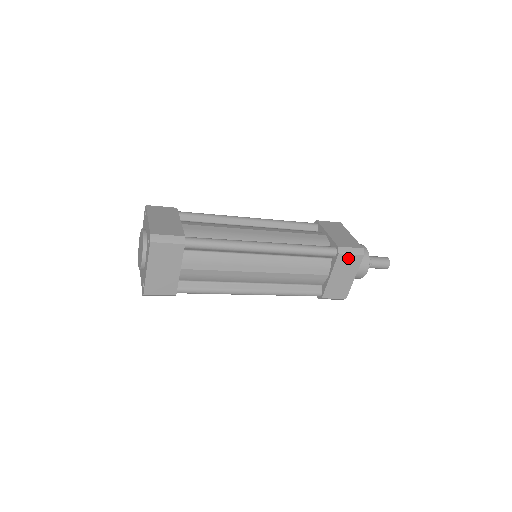
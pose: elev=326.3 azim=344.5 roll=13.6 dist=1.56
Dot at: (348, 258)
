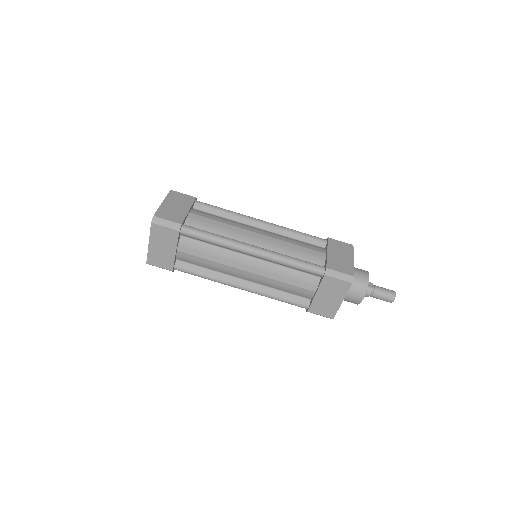
Dot at: (335, 281)
